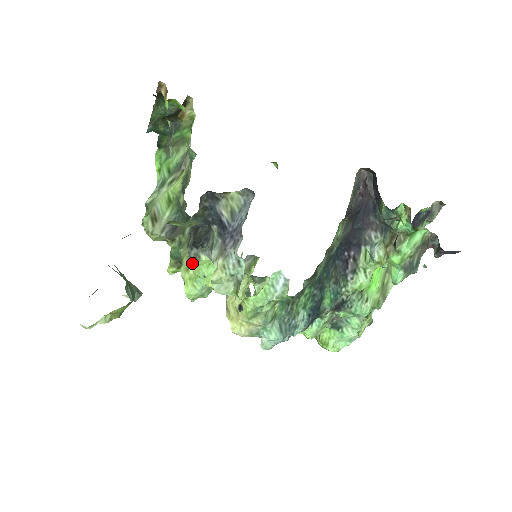
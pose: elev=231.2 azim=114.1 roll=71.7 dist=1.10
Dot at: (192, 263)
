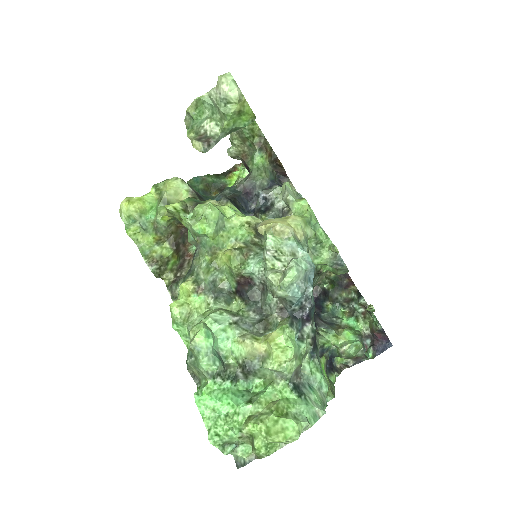
Dot at: (220, 204)
